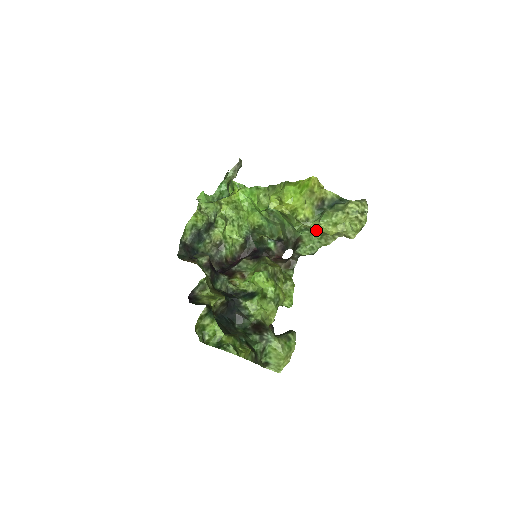
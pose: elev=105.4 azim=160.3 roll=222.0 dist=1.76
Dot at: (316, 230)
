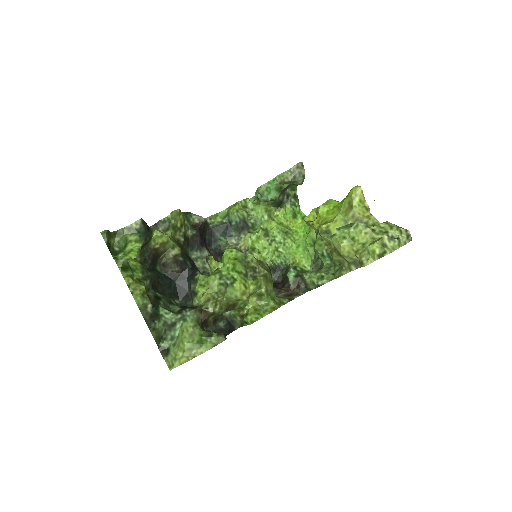
Dot at: (331, 247)
